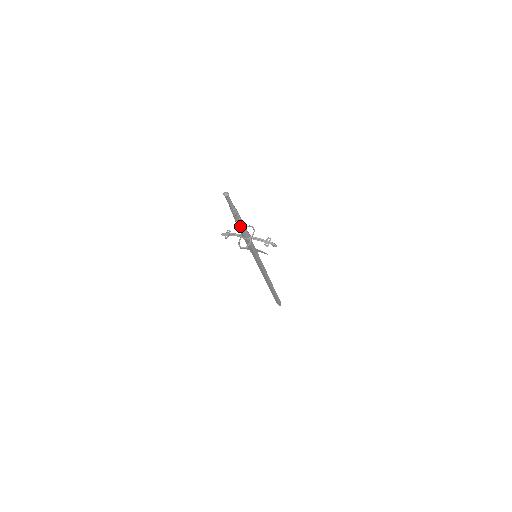
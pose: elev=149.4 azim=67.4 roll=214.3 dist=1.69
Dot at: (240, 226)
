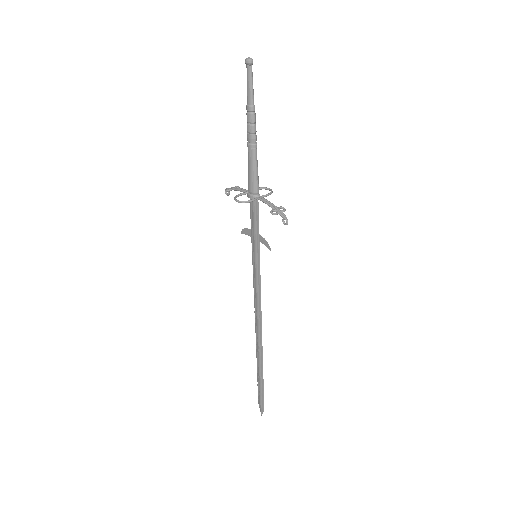
Dot at: (250, 156)
